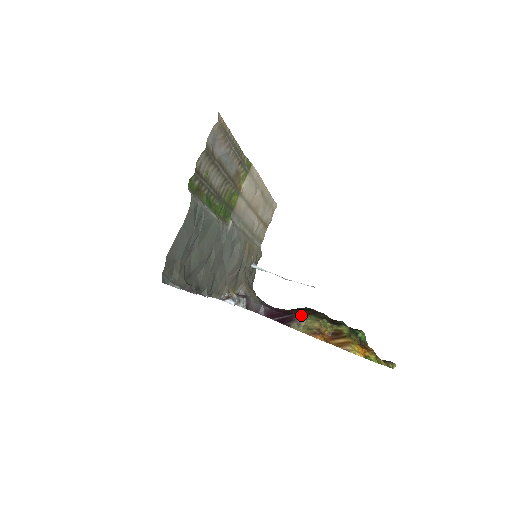
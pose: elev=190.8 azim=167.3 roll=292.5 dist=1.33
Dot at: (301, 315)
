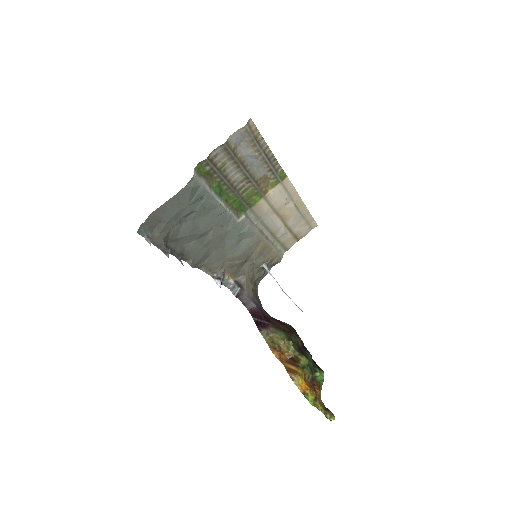
Dot at: (276, 327)
